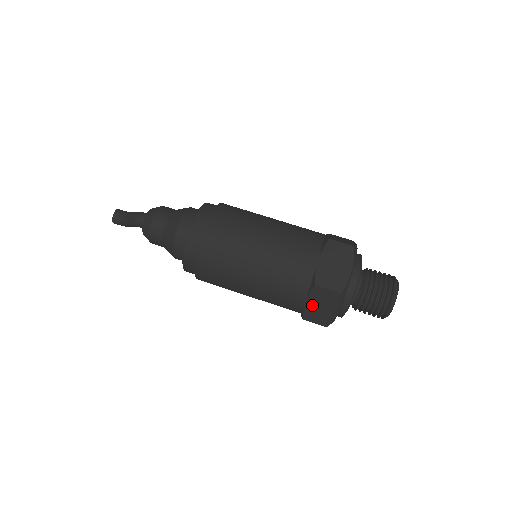
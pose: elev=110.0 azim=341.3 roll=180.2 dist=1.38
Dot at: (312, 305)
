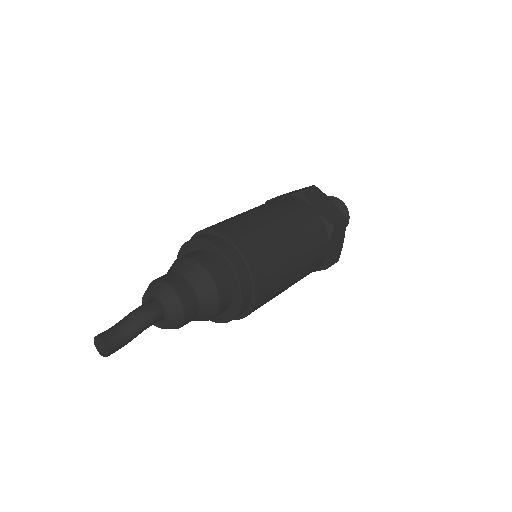
Dot at: (332, 248)
